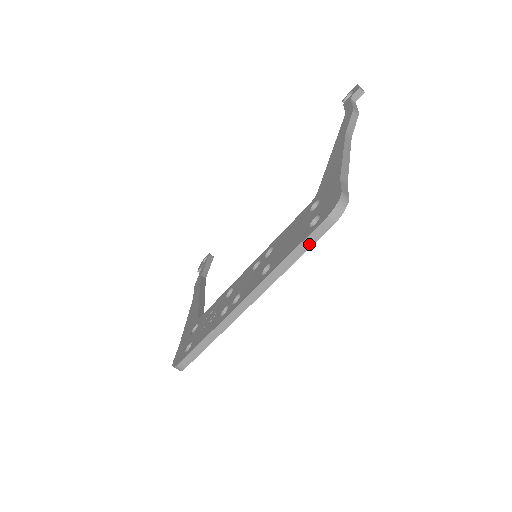
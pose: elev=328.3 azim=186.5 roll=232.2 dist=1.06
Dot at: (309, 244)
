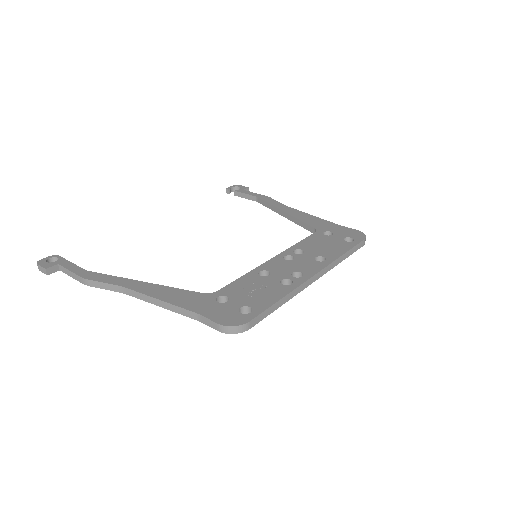
Dot at: (354, 251)
